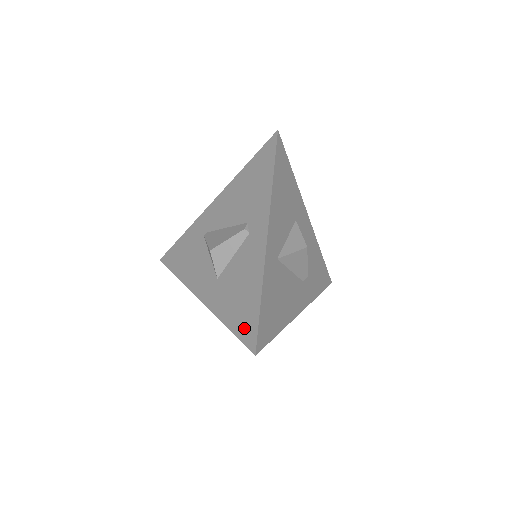
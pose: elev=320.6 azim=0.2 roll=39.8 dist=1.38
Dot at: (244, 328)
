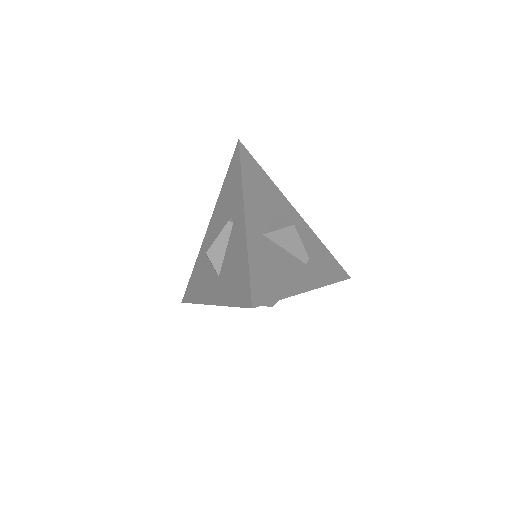
Dot at: (241, 295)
